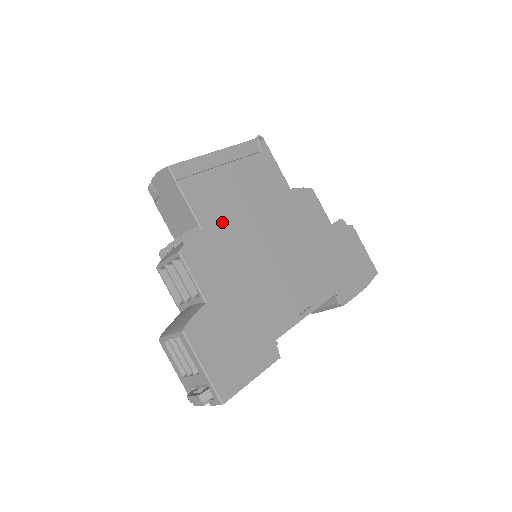
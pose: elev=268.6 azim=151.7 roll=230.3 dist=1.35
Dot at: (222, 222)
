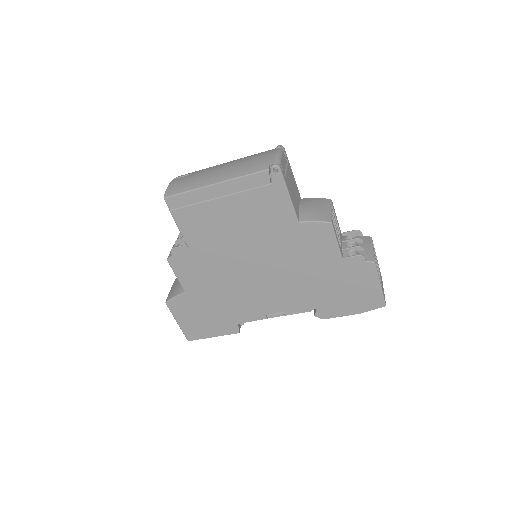
Dot at: (208, 244)
